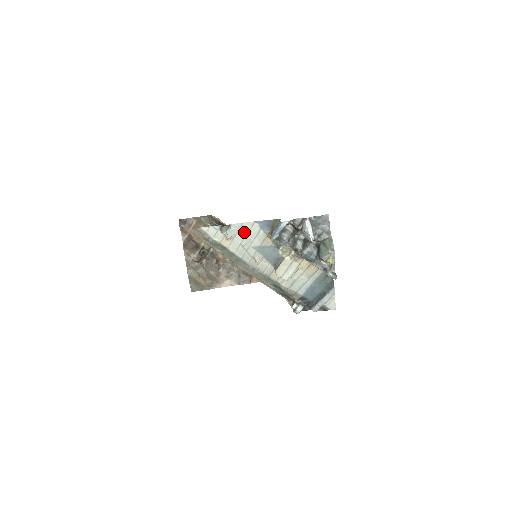
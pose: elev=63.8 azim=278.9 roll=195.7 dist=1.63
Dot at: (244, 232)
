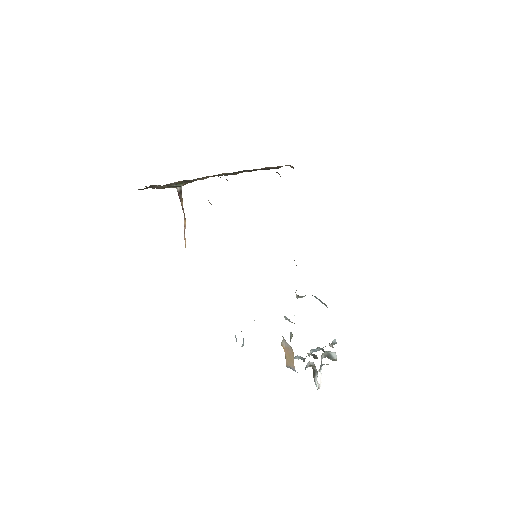
Dot at: occluded
